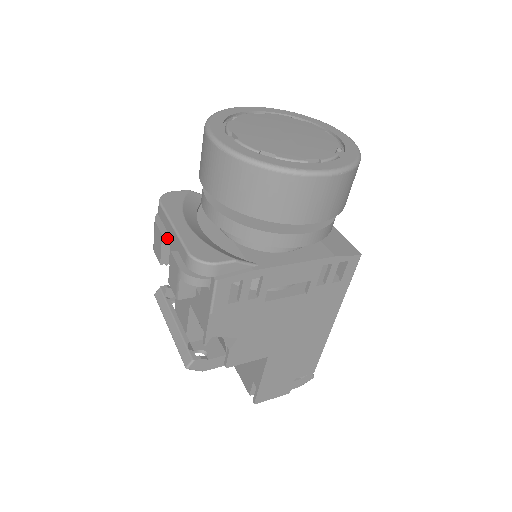
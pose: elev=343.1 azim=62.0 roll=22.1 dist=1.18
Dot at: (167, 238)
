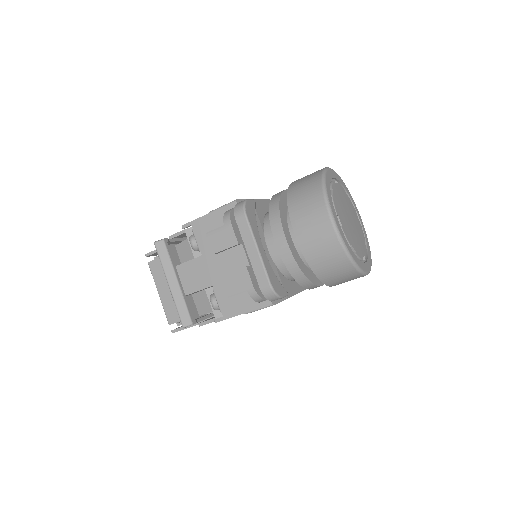
Dot at: (237, 245)
